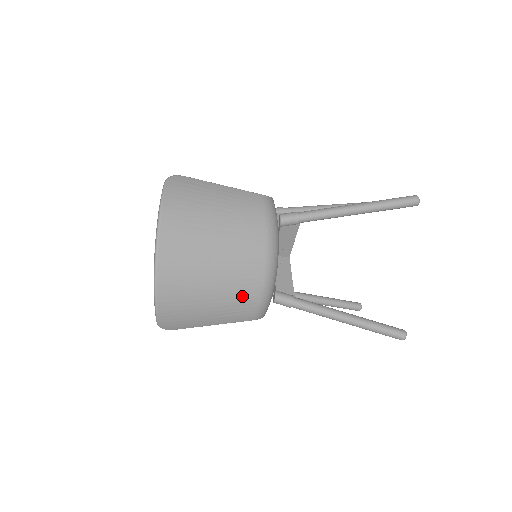
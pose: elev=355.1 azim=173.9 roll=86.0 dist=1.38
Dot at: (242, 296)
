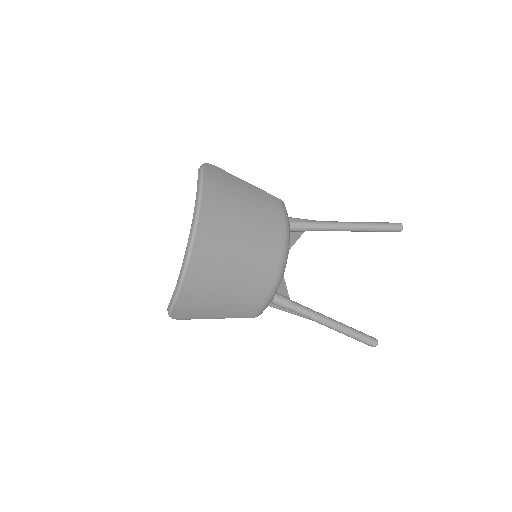
Dot at: (254, 292)
